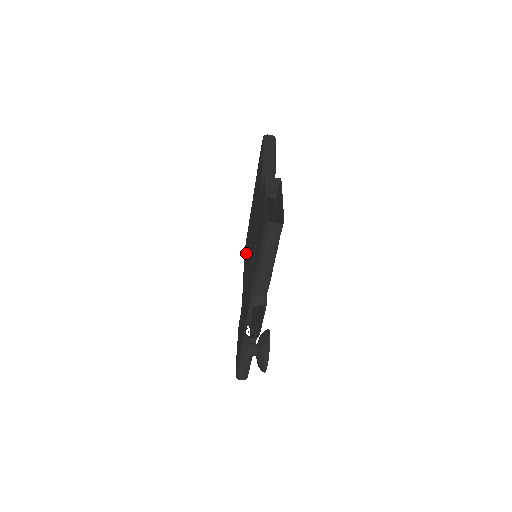
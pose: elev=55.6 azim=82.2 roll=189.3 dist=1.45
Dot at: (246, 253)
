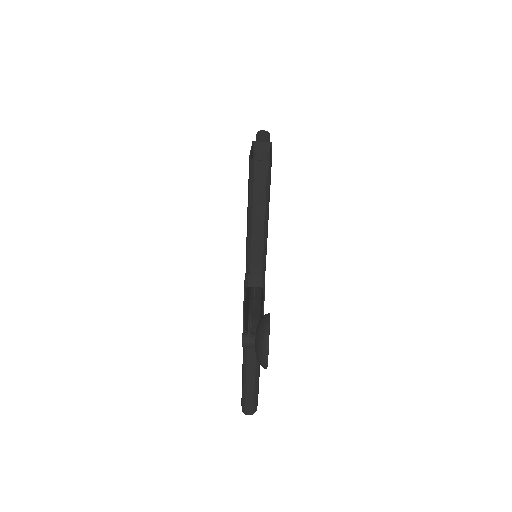
Dot at: occluded
